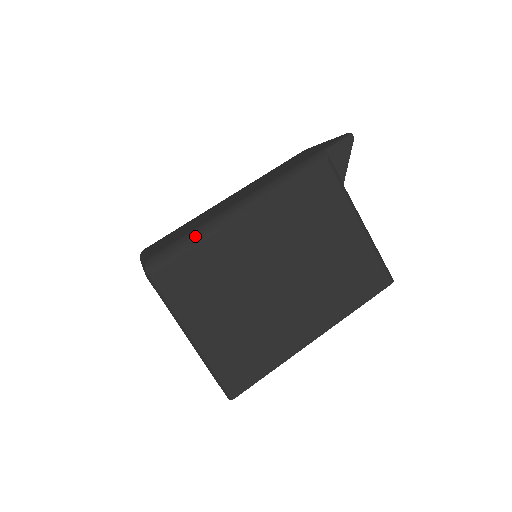
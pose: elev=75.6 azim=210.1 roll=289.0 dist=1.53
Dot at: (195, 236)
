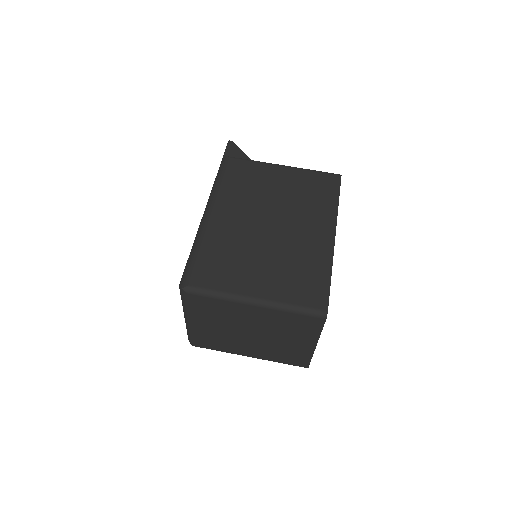
Dot at: (194, 248)
